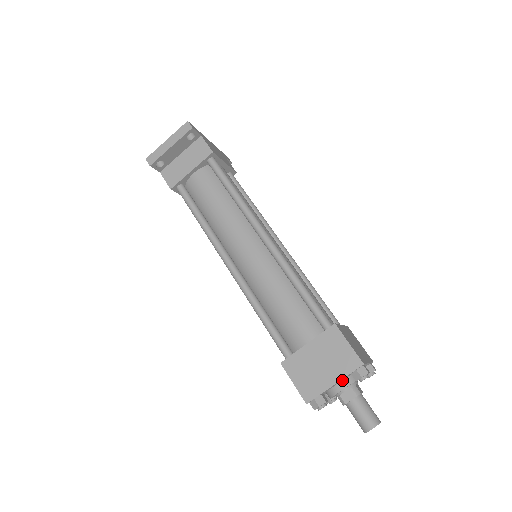
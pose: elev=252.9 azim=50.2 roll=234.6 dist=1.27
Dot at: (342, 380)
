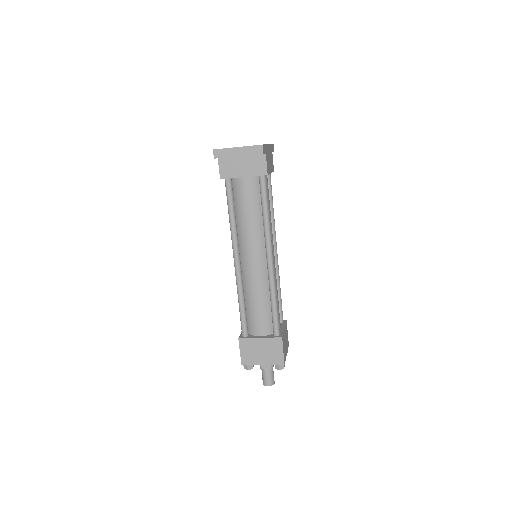
Dot at: occluded
